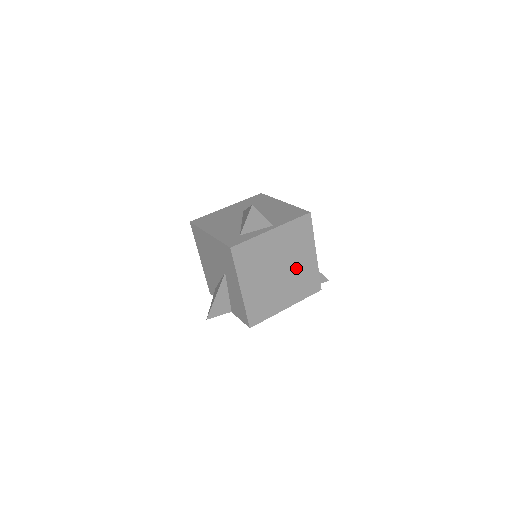
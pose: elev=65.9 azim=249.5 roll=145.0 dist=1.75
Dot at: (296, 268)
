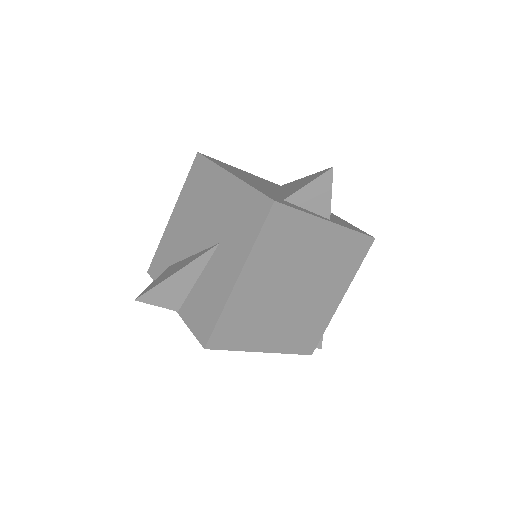
Dot at: (312, 301)
